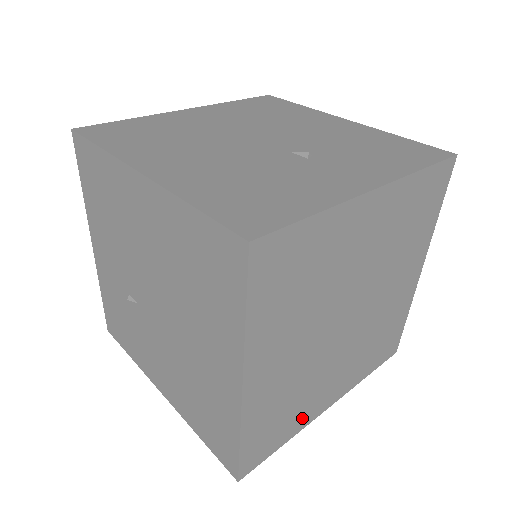
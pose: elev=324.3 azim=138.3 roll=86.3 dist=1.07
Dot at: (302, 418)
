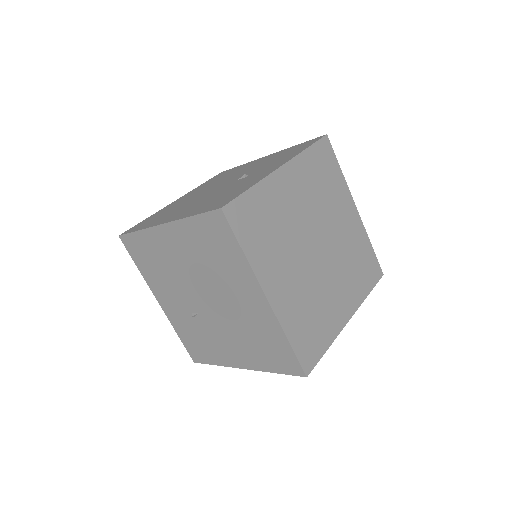
Dot at: (330, 327)
